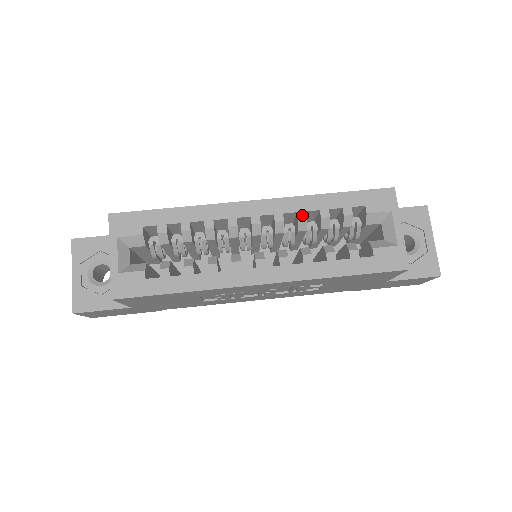
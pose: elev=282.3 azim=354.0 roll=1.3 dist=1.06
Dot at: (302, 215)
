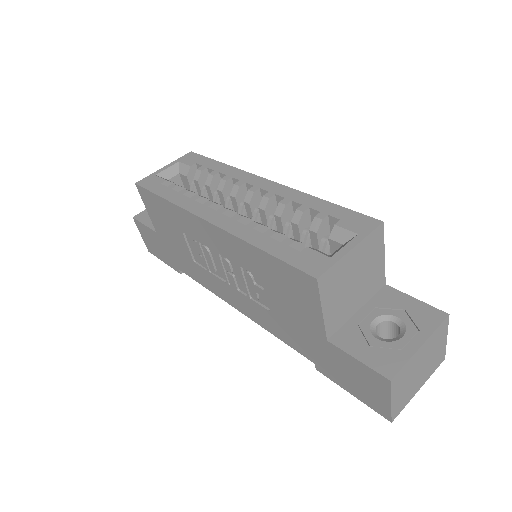
Dot at: (286, 201)
